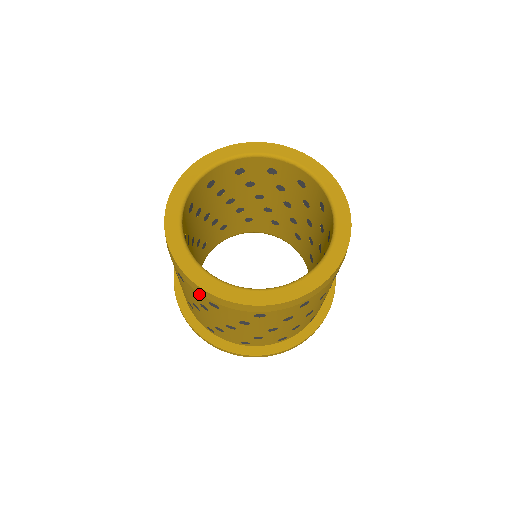
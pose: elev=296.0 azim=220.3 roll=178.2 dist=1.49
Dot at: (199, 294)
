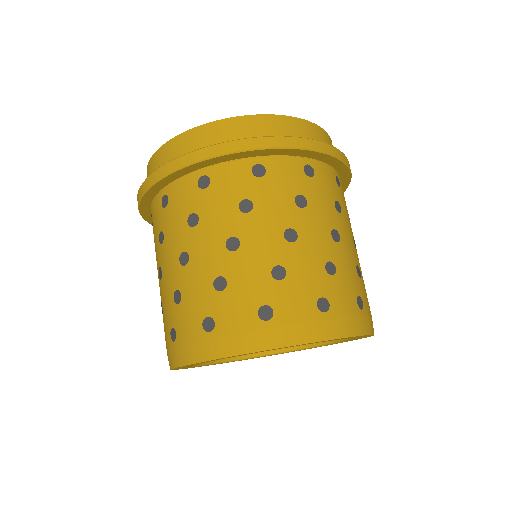
Dot at: occluded
